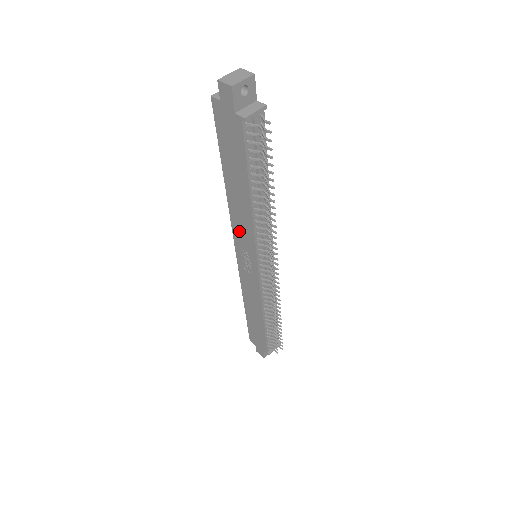
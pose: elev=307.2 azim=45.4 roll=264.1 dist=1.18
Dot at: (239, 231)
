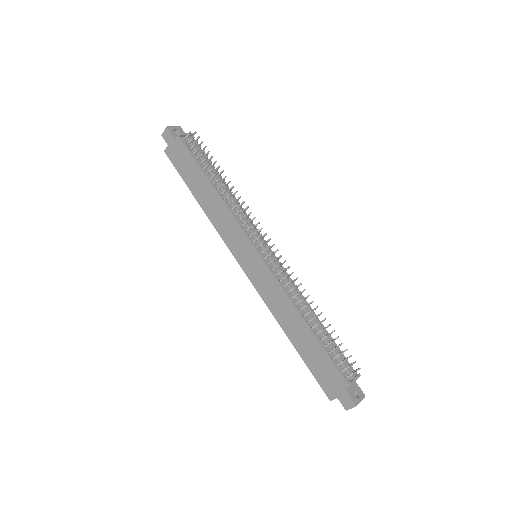
Dot at: (227, 234)
